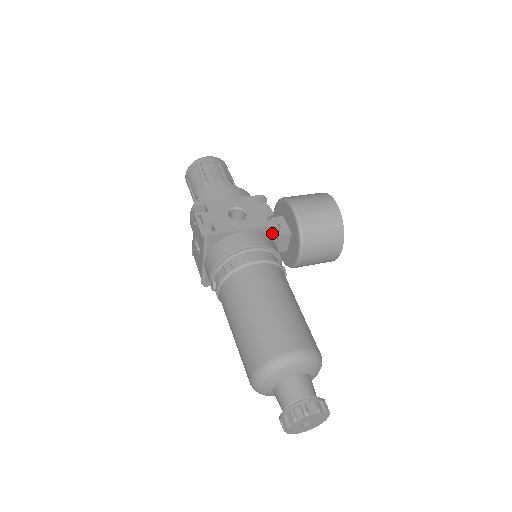
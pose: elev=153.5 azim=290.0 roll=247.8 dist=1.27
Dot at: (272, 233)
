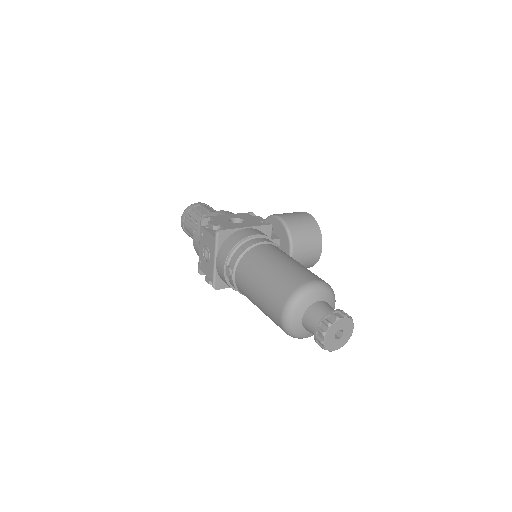
Dot at: (267, 232)
